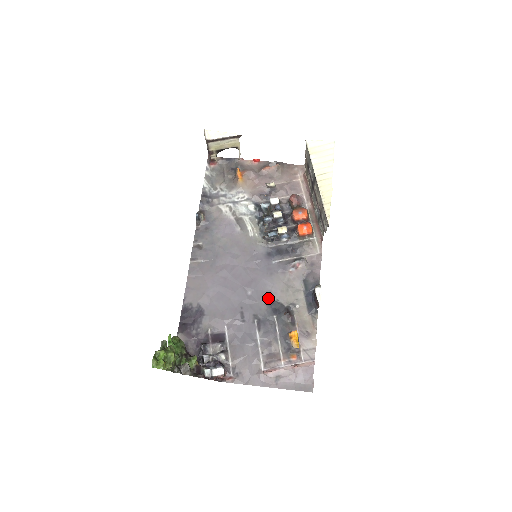
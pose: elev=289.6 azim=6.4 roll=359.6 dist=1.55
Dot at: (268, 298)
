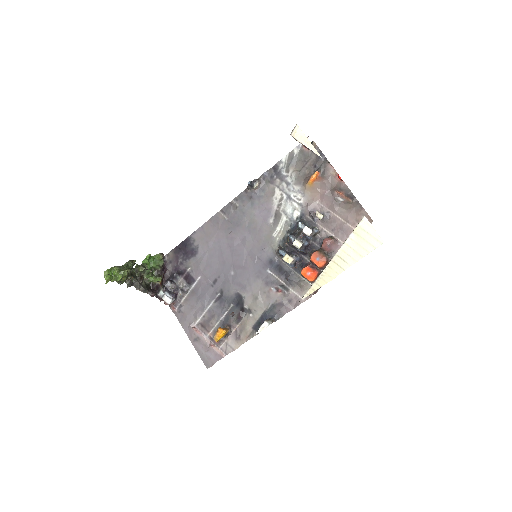
Dot at: (240, 289)
